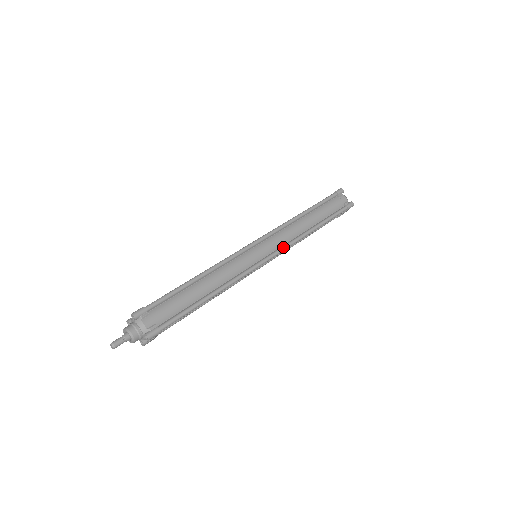
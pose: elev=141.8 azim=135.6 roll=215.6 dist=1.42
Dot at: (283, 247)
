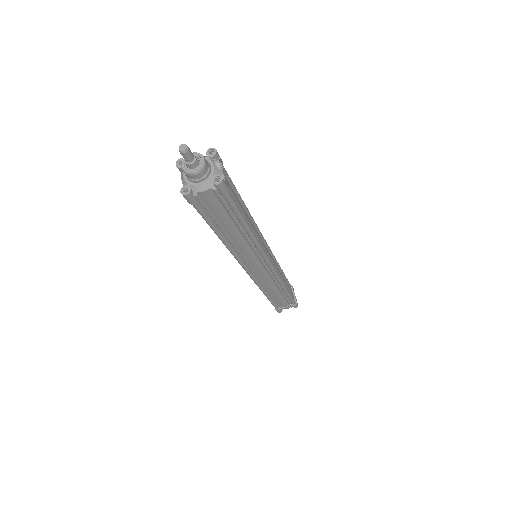
Dot at: occluded
